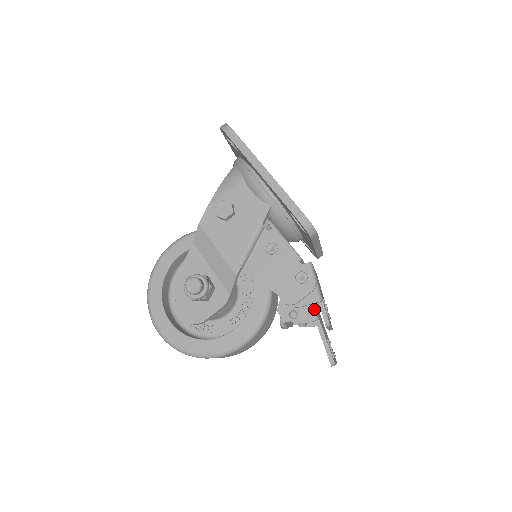
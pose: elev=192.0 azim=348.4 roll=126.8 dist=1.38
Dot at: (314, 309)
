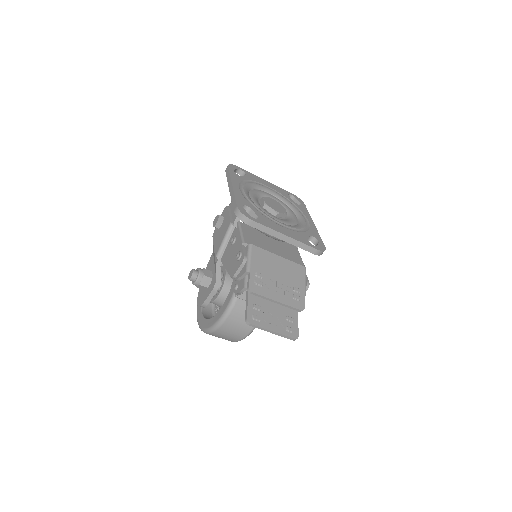
Dot at: (246, 280)
